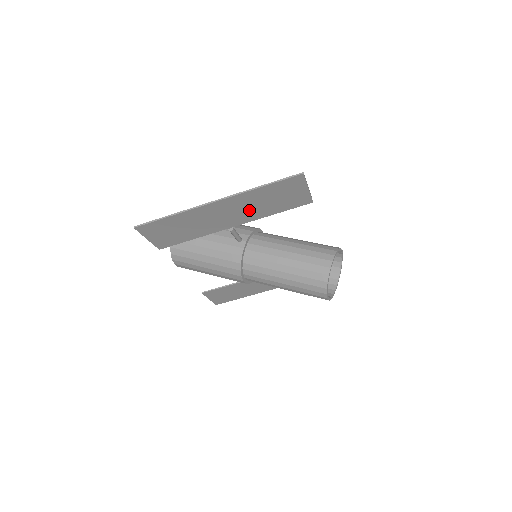
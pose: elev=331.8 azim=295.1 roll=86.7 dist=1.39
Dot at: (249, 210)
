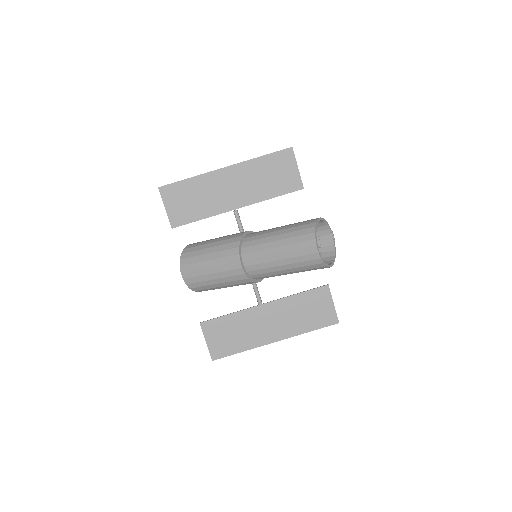
Dot at: (251, 187)
